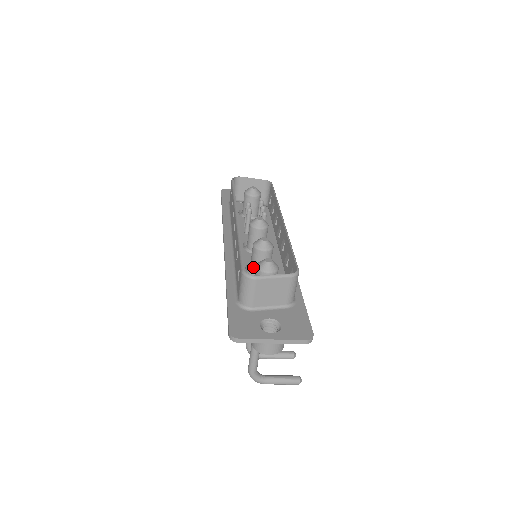
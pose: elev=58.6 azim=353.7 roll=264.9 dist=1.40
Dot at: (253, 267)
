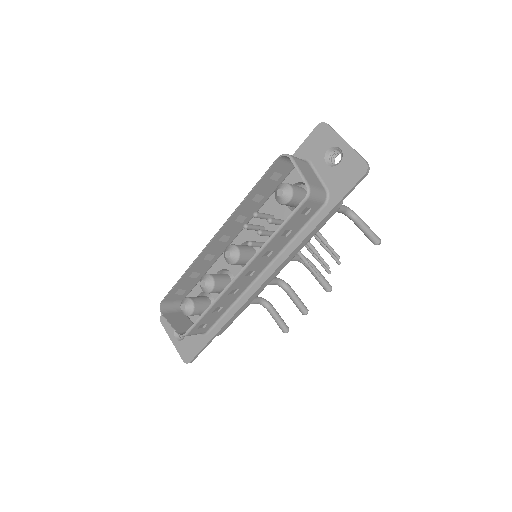
Dot at: occluded
